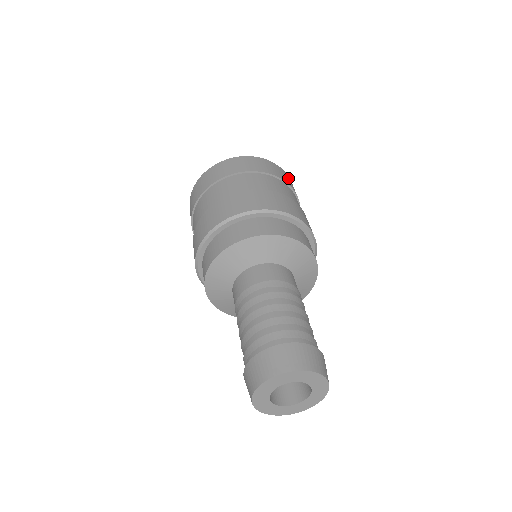
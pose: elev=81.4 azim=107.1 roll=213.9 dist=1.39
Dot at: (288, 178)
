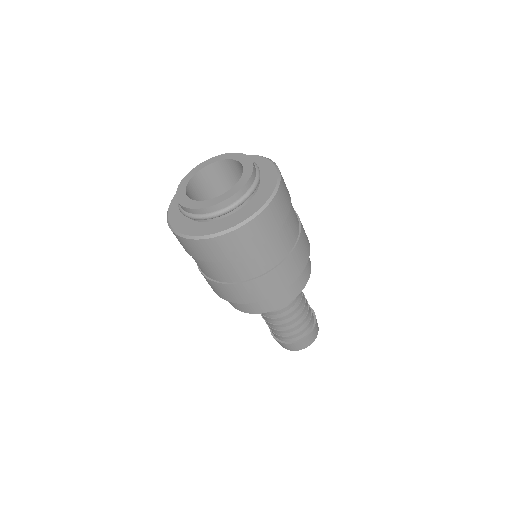
Dot at: (278, 205)
